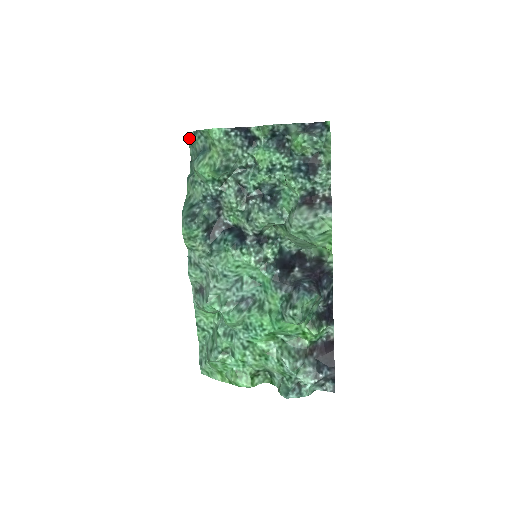
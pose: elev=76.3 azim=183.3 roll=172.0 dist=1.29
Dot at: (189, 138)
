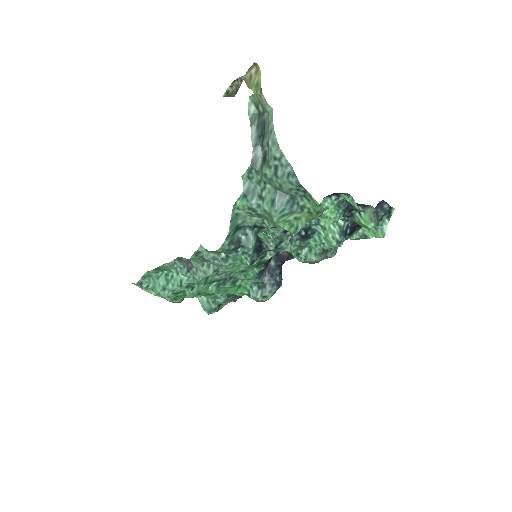
Dot at: (276, 158)
